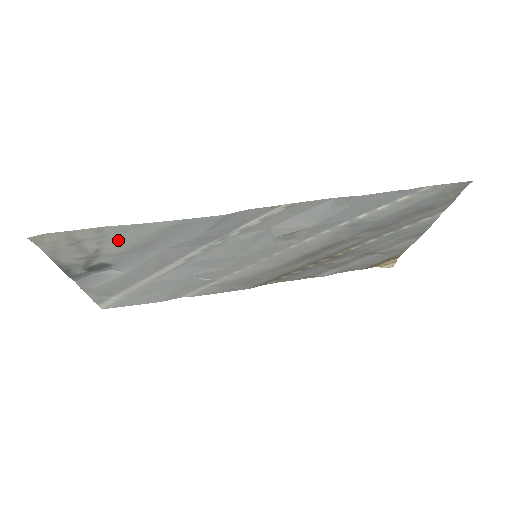
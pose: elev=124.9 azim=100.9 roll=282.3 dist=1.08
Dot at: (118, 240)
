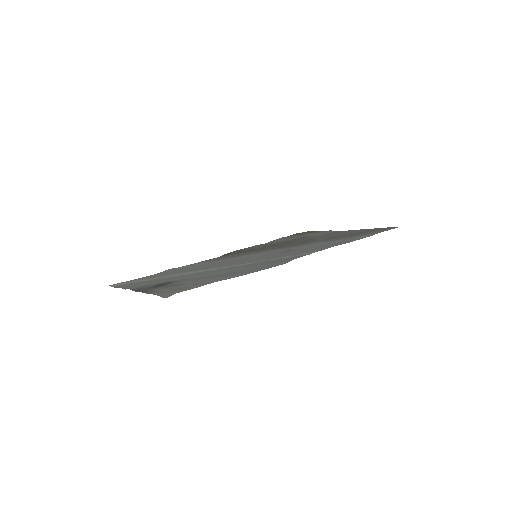
Dot at: (207, 280)
